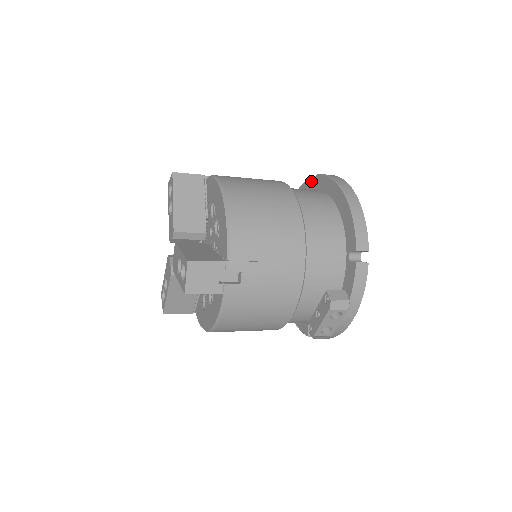
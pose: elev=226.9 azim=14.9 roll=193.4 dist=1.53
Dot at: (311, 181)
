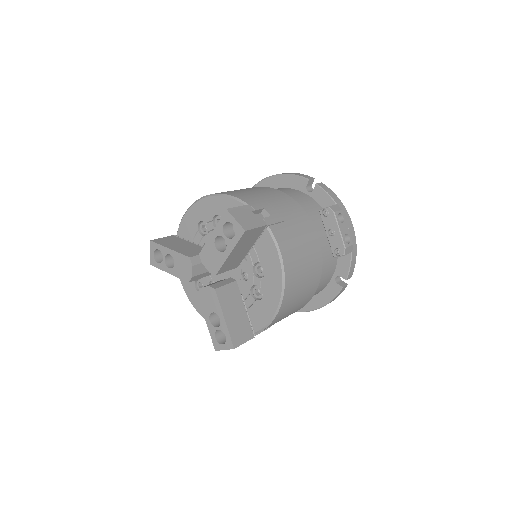
Dot at: occluded
